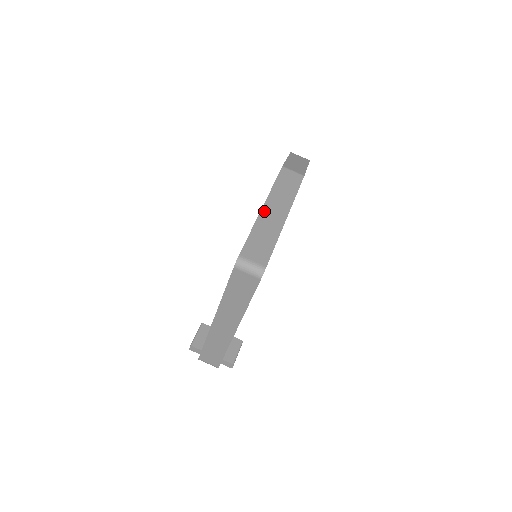
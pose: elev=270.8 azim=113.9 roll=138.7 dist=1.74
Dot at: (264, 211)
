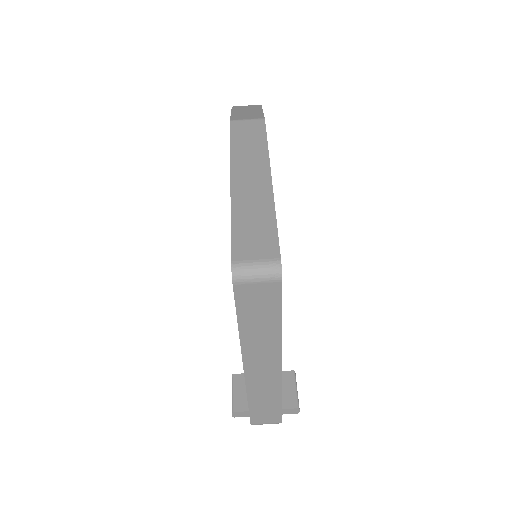
Dot at: (235, 185)
